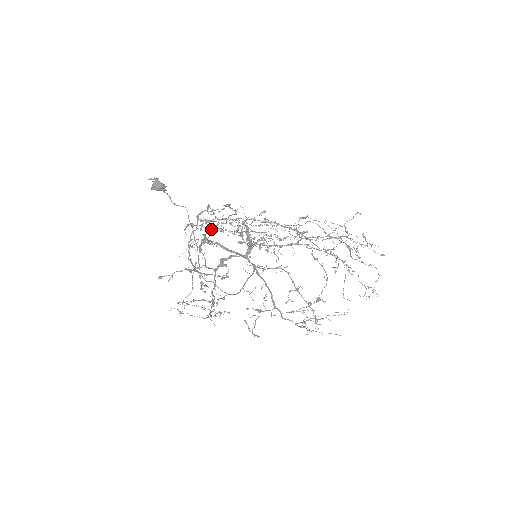
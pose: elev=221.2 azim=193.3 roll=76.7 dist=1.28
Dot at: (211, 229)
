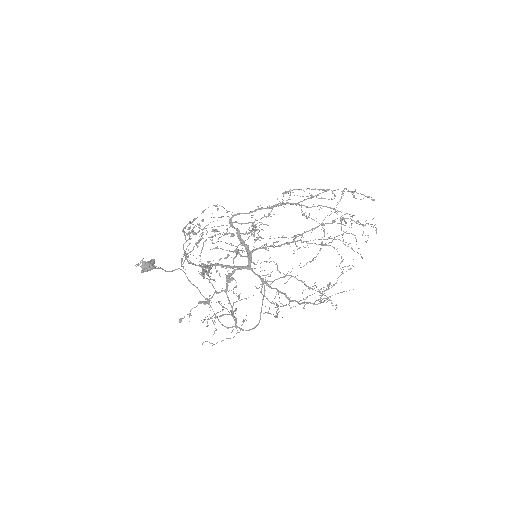
Dot at: (203, 246)
